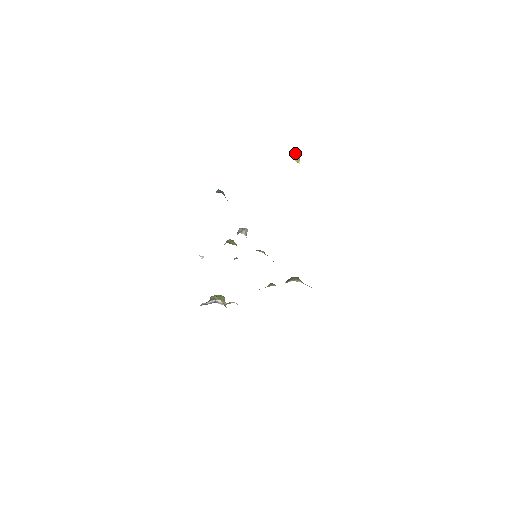
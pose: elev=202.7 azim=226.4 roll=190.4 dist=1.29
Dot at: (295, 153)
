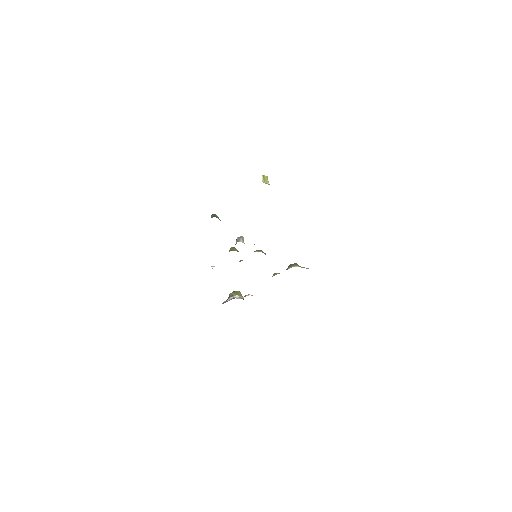
Dot at: (263, 177)
